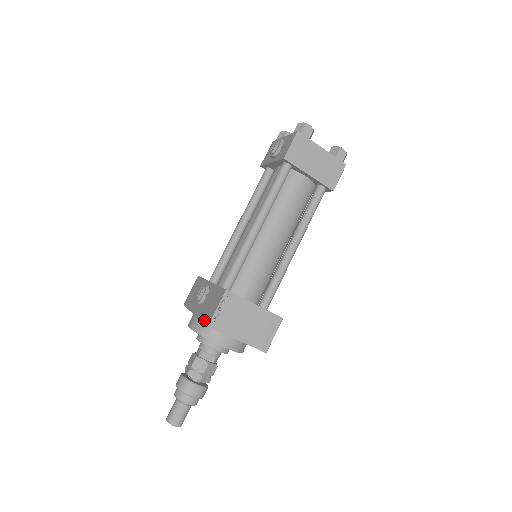
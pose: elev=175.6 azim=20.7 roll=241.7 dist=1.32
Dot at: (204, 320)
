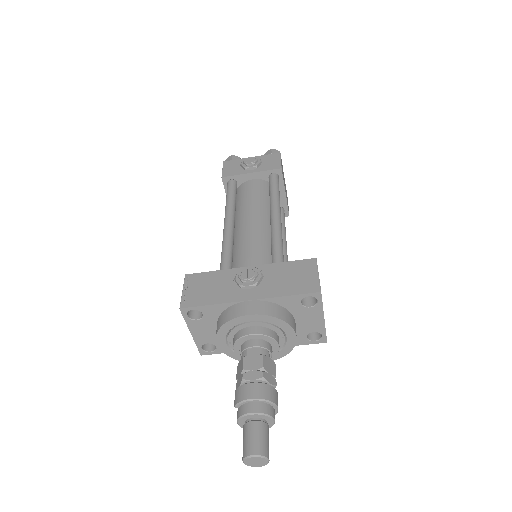
Dot at: (299, 292)
